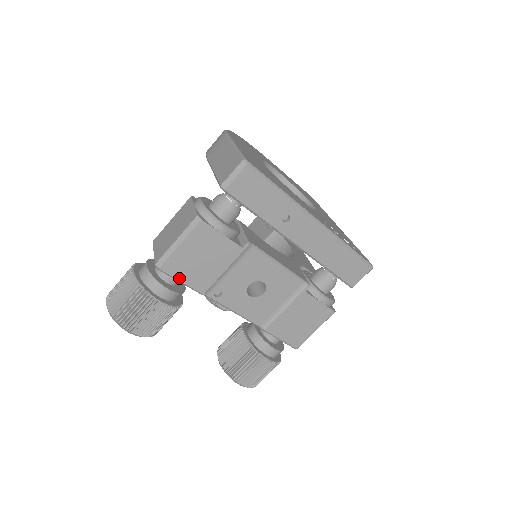
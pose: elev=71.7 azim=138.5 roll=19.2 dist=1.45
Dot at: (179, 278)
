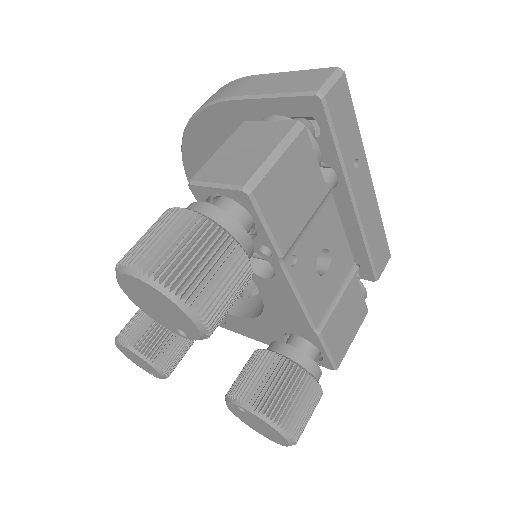
Dot at: (267, 218)
